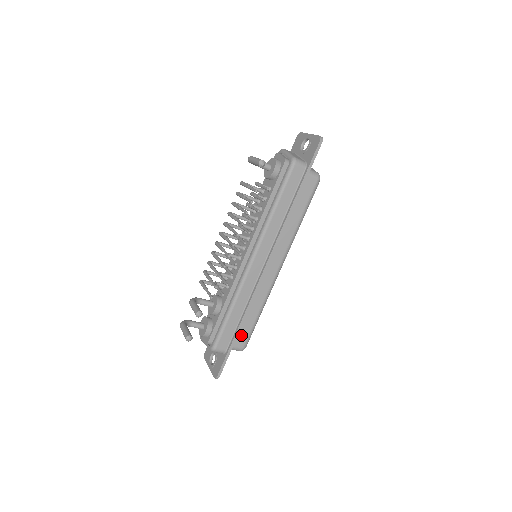
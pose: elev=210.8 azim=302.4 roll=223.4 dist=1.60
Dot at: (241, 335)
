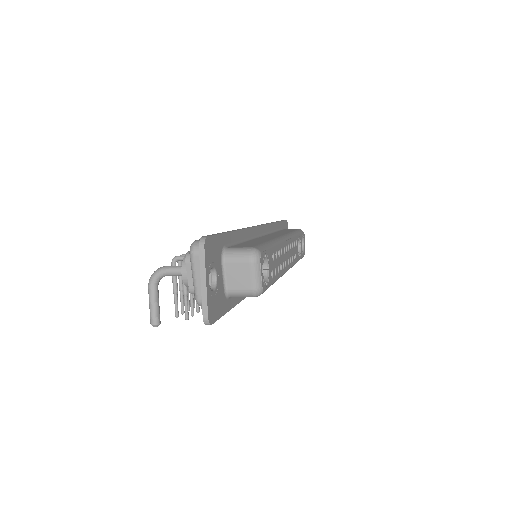
Dot at: occluded
